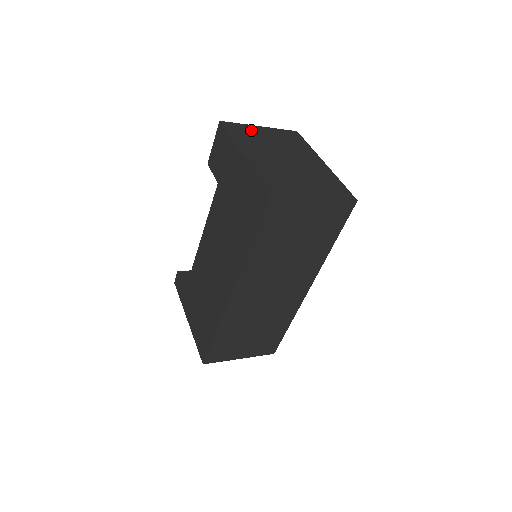
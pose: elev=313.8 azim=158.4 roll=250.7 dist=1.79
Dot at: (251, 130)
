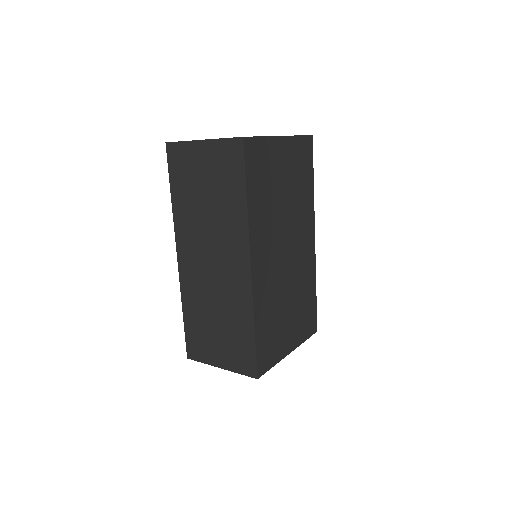
Dot at: occluded
